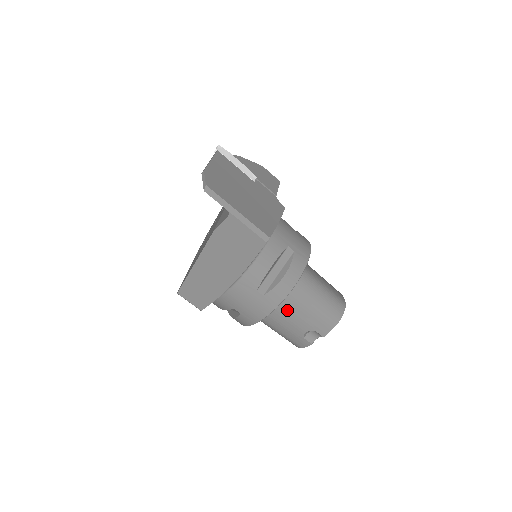
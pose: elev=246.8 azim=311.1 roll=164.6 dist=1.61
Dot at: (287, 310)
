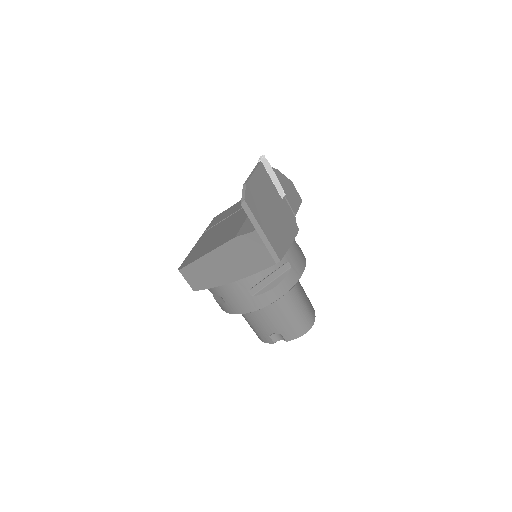
Dot at: (265, 311)
